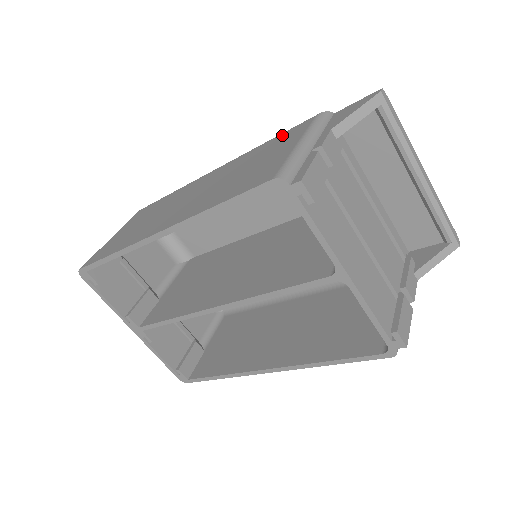
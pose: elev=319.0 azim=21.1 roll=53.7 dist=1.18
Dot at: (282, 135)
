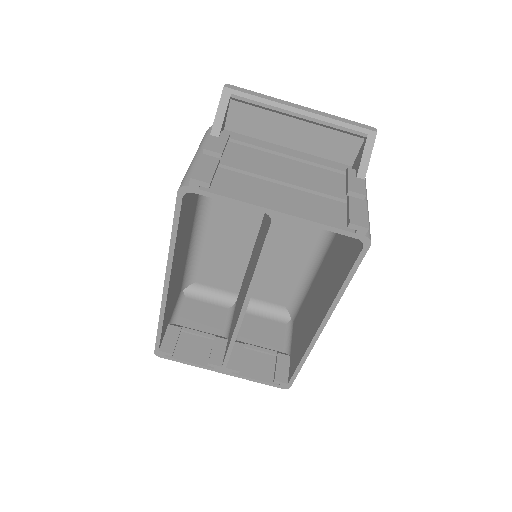
Dot at: occluded
